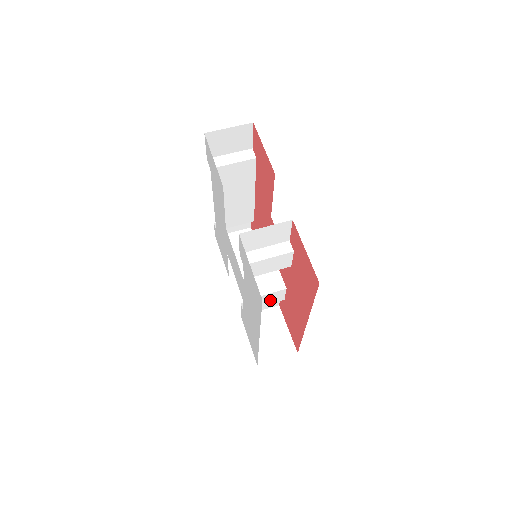
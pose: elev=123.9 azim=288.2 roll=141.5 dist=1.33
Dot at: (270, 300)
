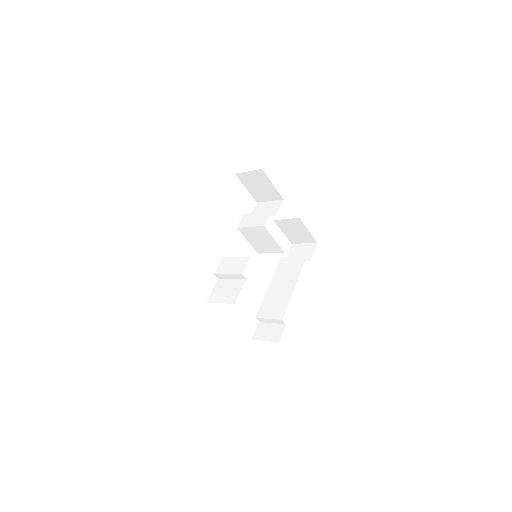
Dot at: (235, 268)
